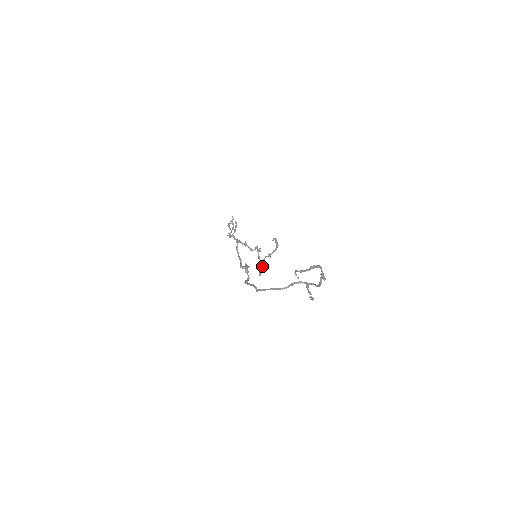
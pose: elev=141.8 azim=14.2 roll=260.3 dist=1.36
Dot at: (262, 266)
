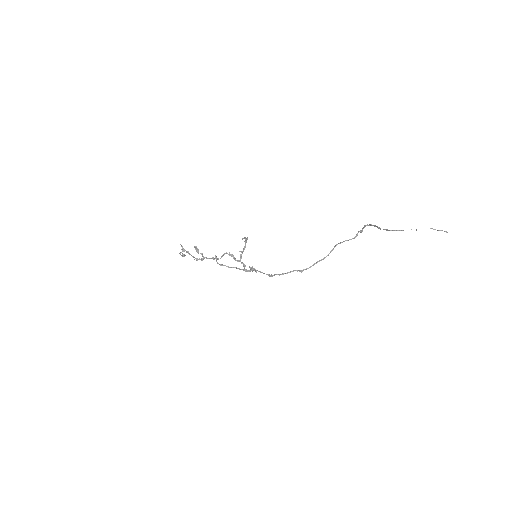
Dot at: (243, 263)
